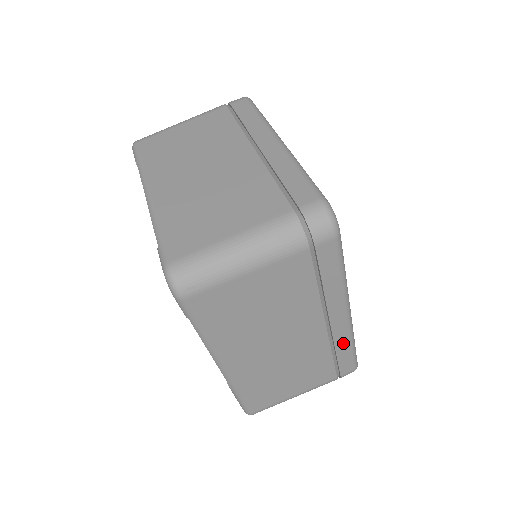
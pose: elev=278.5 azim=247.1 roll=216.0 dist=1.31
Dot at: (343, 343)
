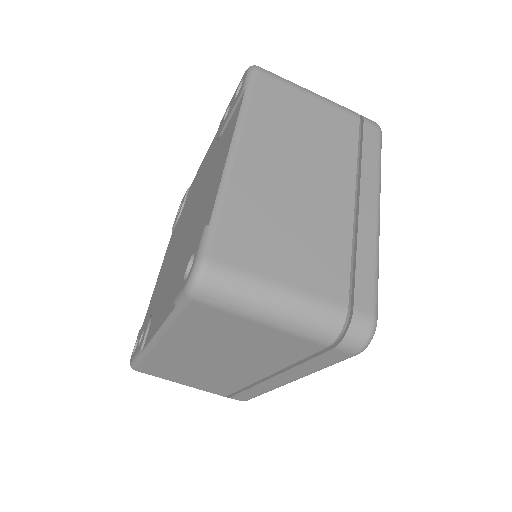
Dot at: (260, 389)
